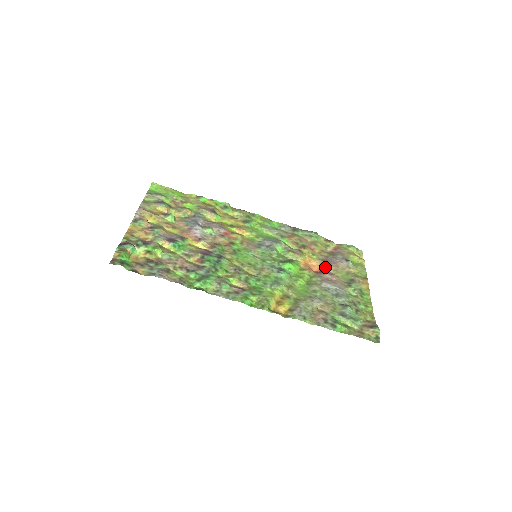
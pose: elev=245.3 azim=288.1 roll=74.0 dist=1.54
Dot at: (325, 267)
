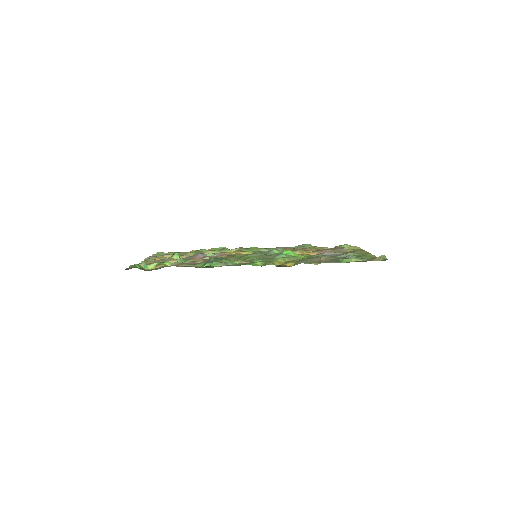
Dot at: occluded
